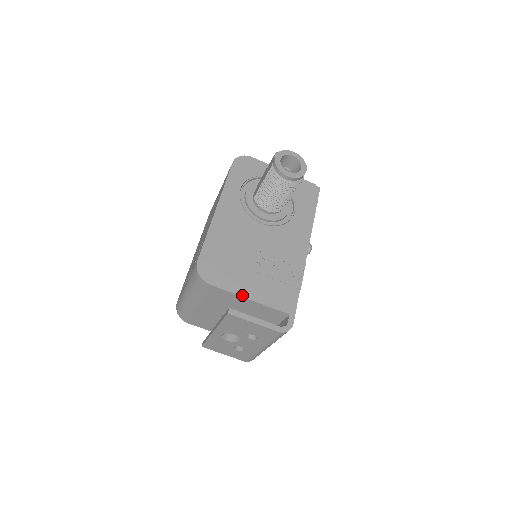
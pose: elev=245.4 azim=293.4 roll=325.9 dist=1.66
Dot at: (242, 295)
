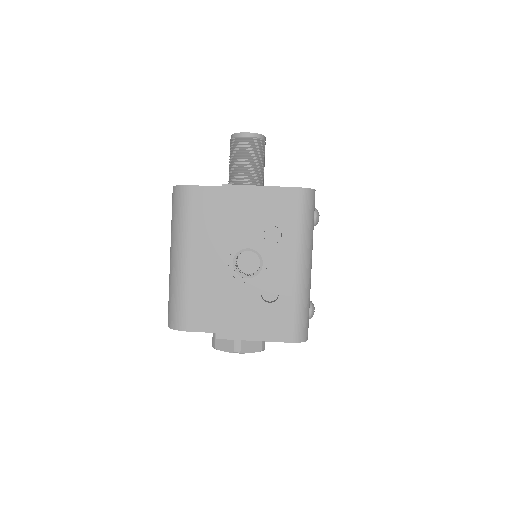
Dot at: occluded
